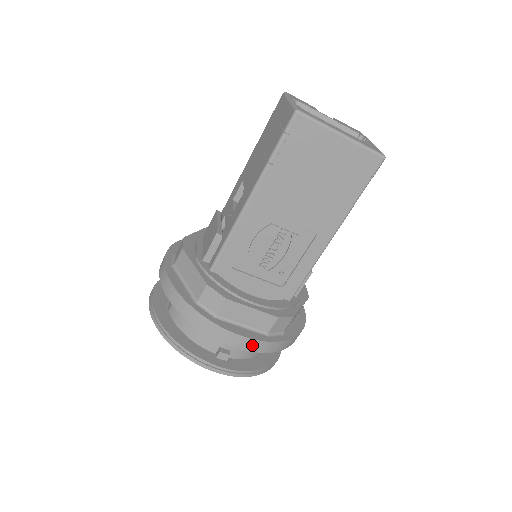
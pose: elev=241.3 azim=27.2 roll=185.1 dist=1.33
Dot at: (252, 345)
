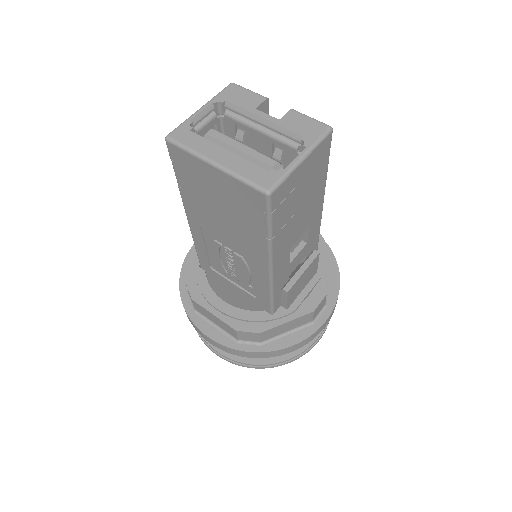
Dot at: (219, 346)
